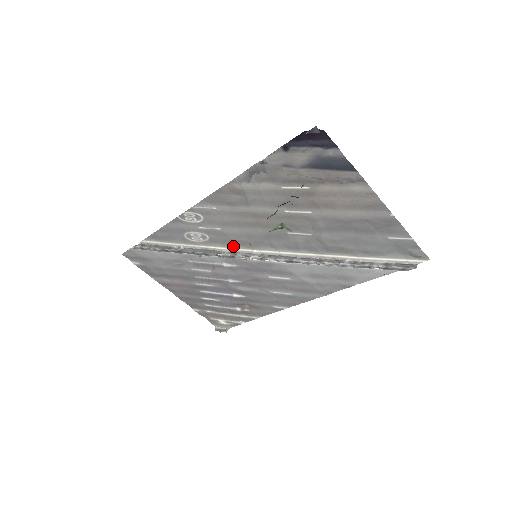
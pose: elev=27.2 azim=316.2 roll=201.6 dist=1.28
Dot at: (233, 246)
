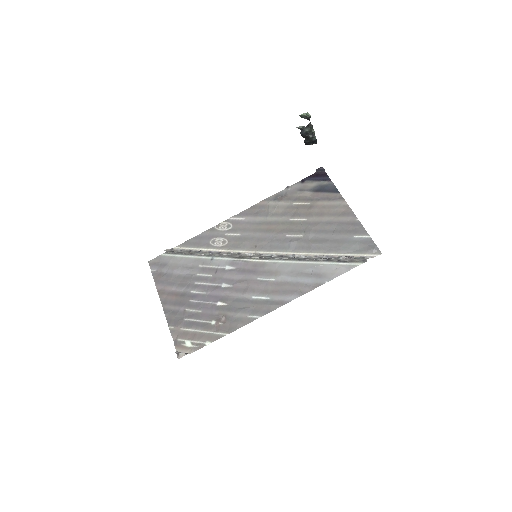
Dot at: (242, 249)
